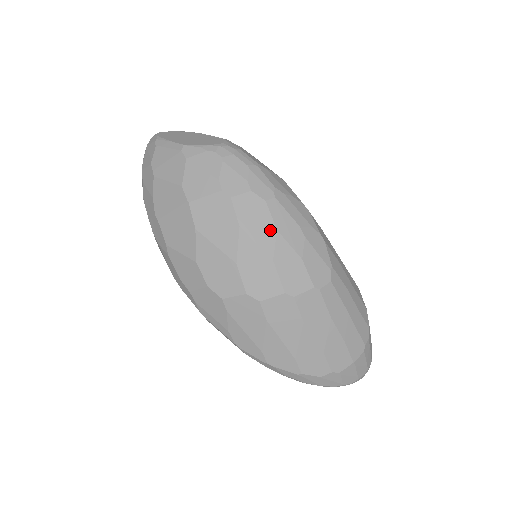
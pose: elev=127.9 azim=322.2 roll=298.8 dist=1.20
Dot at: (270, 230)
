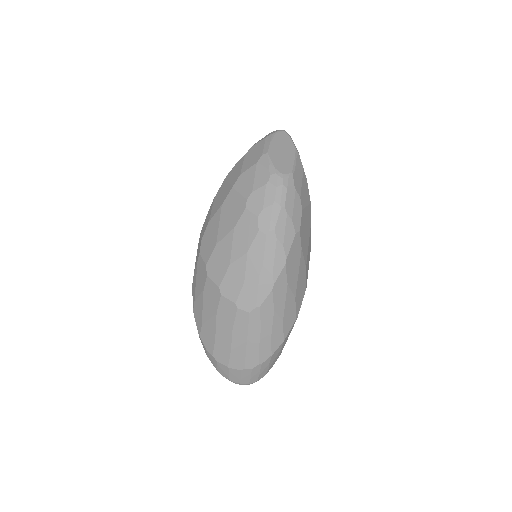
Dot at: (245, 248)
